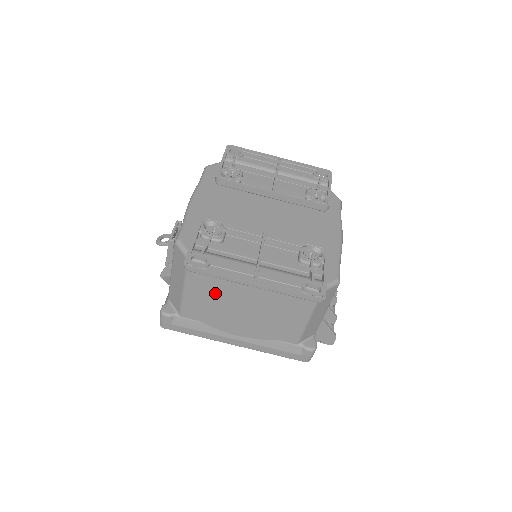
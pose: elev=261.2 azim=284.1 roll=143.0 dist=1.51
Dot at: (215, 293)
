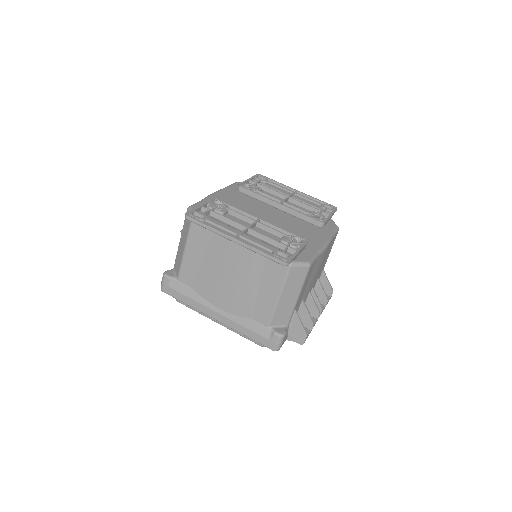
Dot at: (207, 256)
